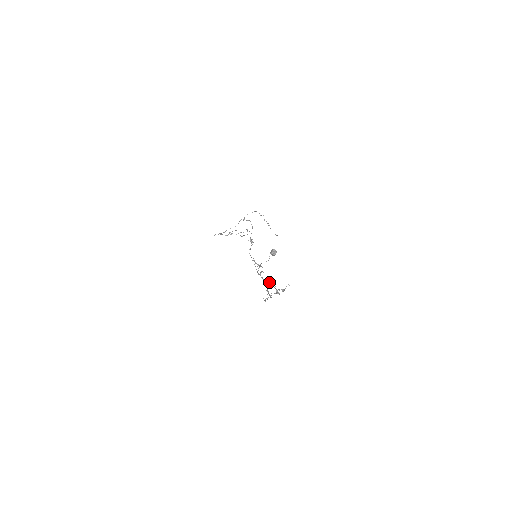
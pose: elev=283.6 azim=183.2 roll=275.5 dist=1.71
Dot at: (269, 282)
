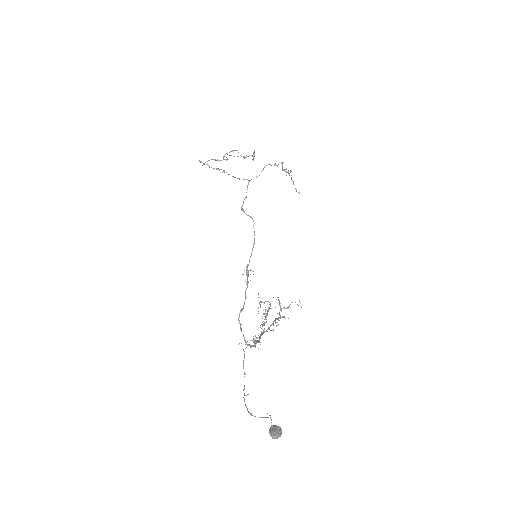
Dot at: (267, 331)
